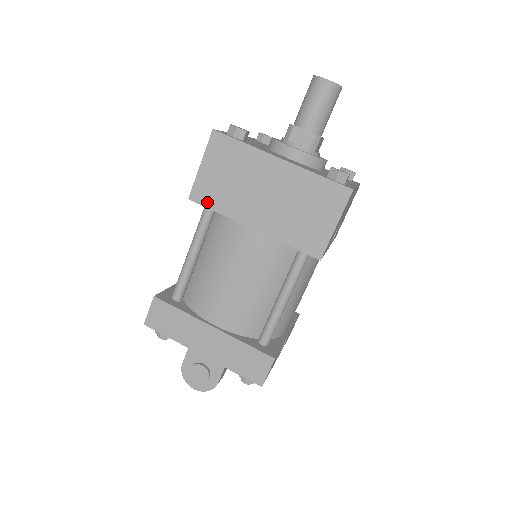
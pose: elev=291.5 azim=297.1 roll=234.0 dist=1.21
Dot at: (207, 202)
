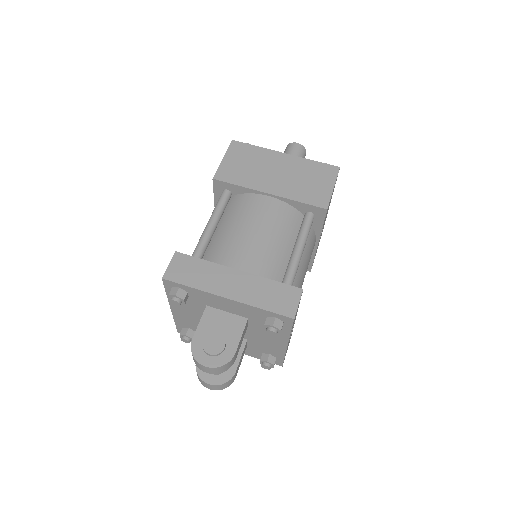
Dot at: (229, 180)
